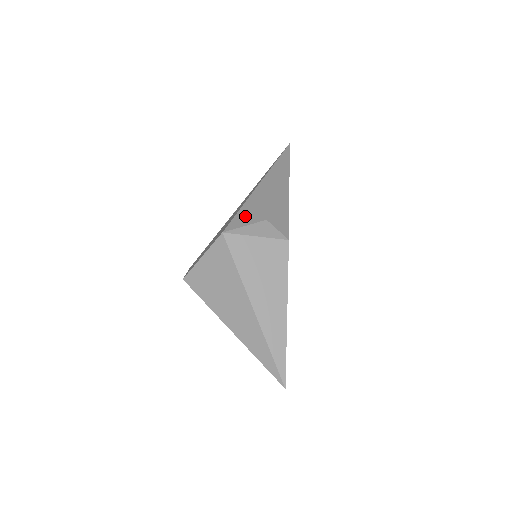
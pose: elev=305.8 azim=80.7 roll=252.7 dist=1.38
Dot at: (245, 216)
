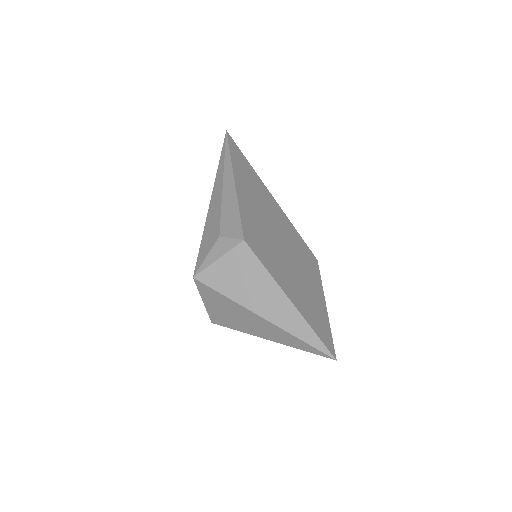
Dot at: (205, 246)
